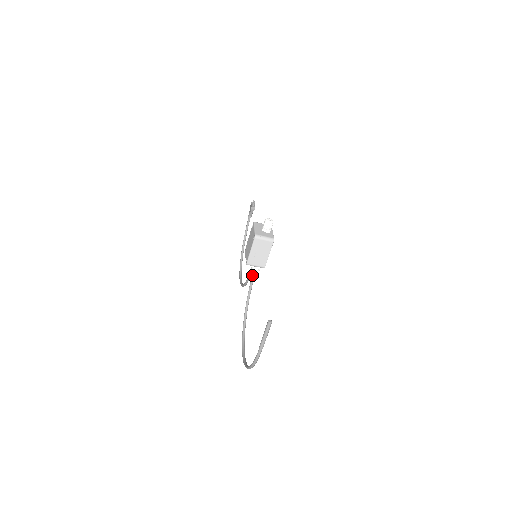
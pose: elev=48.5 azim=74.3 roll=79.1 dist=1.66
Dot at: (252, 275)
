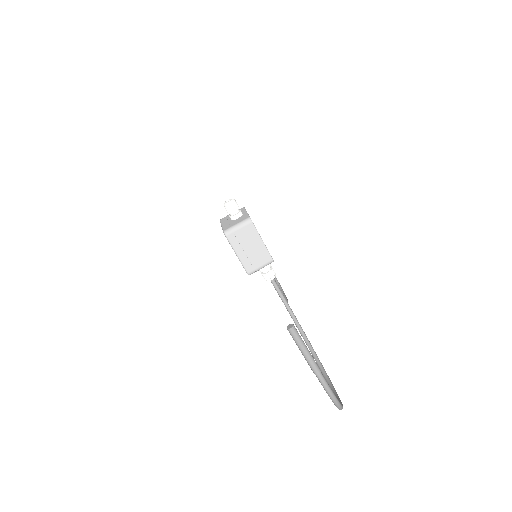
Dot at: occluded
